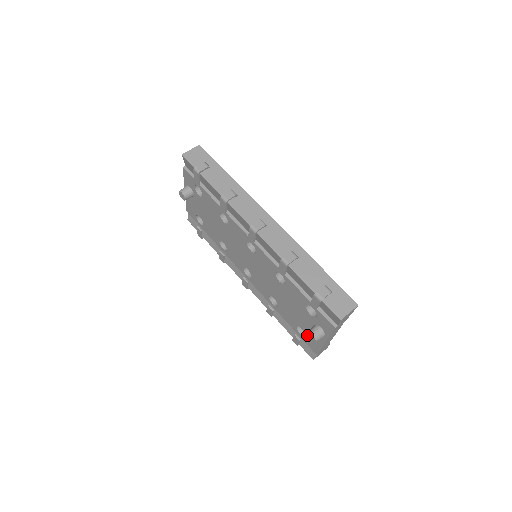
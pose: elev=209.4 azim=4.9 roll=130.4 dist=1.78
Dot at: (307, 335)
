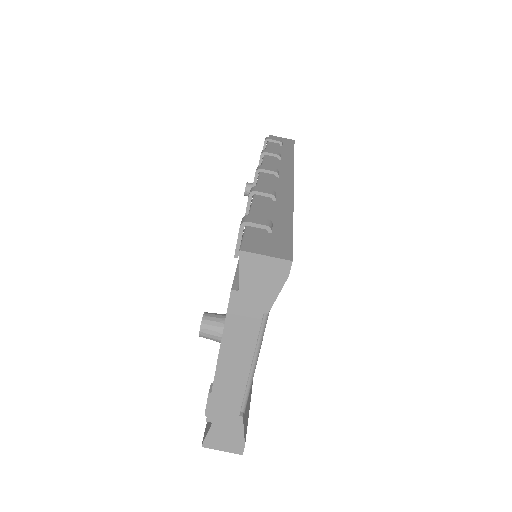
Dot at: occluded
